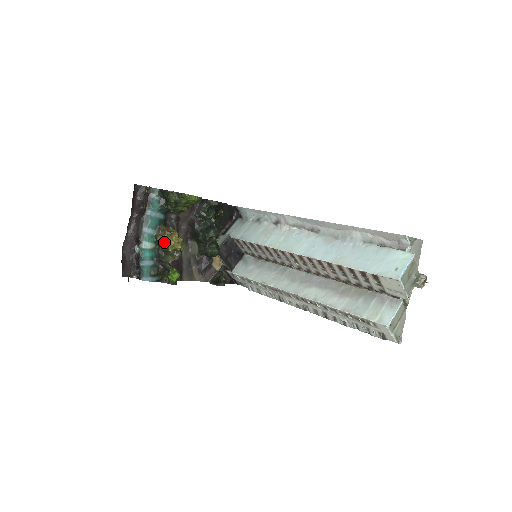
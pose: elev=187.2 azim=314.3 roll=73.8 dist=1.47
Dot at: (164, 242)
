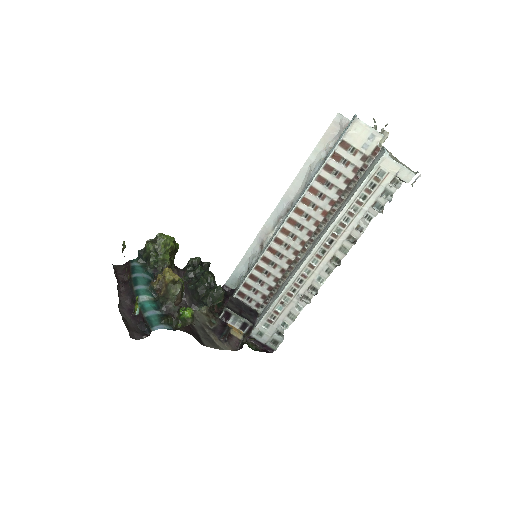
Dot at: (159, 280)
